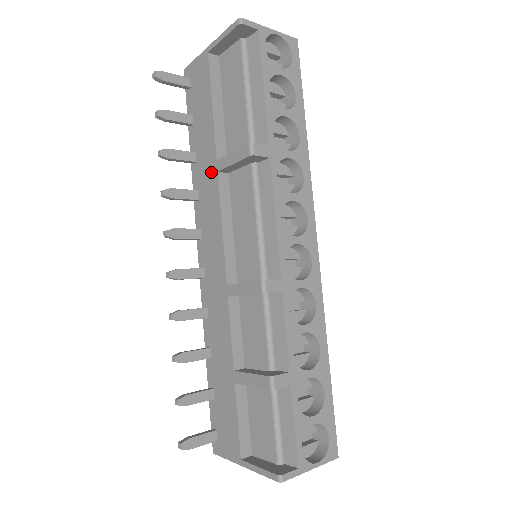
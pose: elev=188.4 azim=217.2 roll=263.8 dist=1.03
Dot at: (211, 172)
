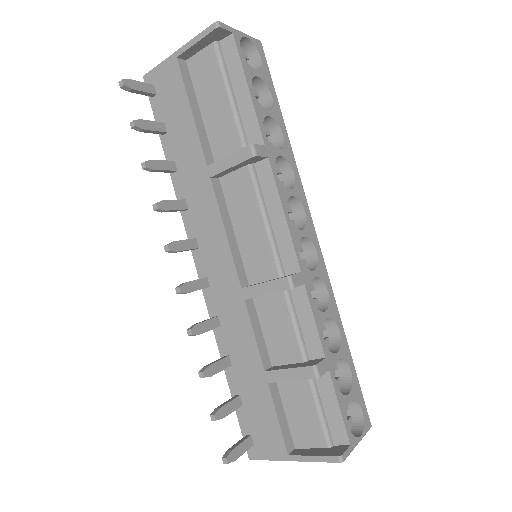
Dot at: (201, 179)
